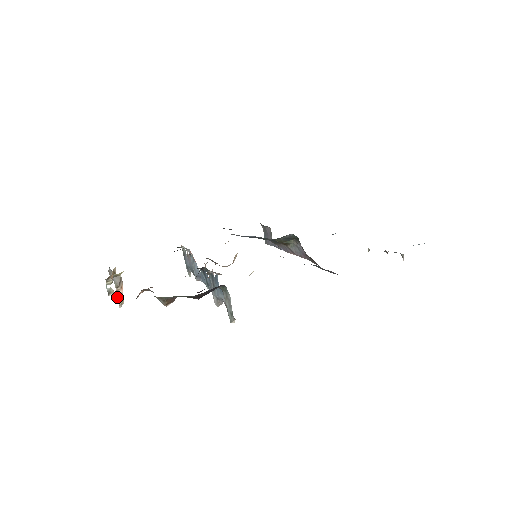
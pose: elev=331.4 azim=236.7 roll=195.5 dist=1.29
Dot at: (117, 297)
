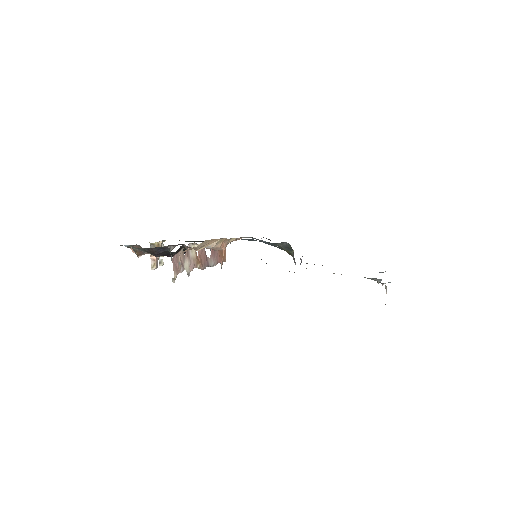
Dot at: (151, 261)
